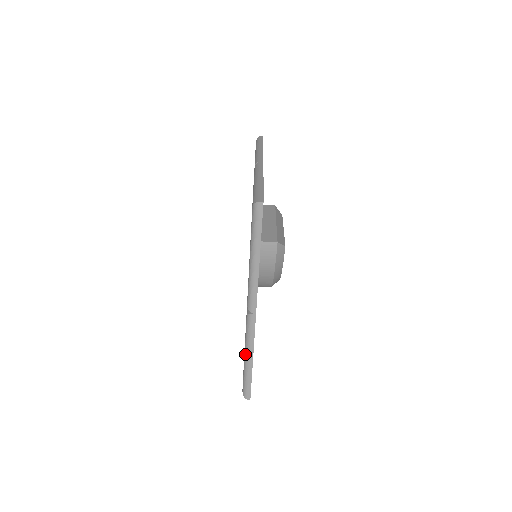
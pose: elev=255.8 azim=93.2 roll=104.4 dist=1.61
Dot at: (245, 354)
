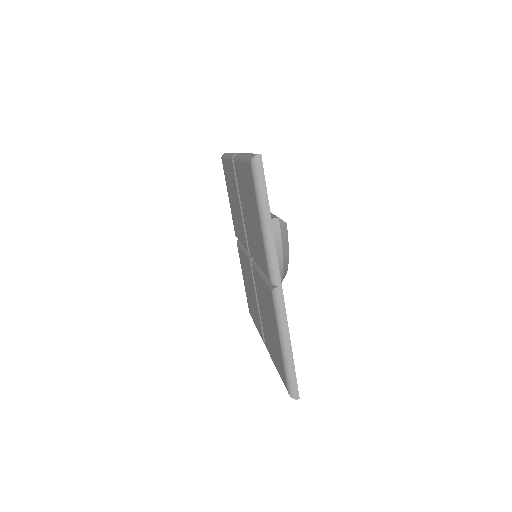
Dot at: (281, 341)
